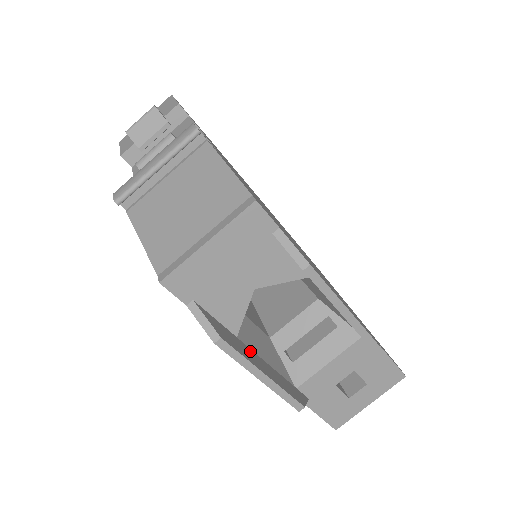
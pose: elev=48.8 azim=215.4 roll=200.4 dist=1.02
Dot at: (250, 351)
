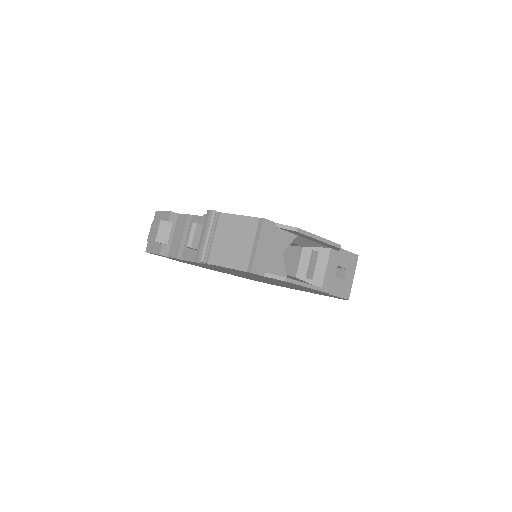
Dot at: occluded
